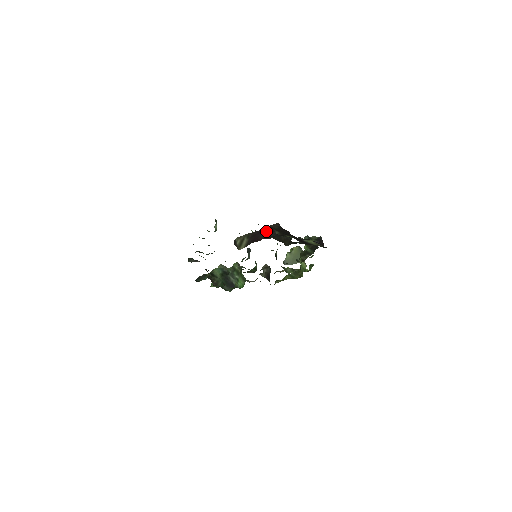
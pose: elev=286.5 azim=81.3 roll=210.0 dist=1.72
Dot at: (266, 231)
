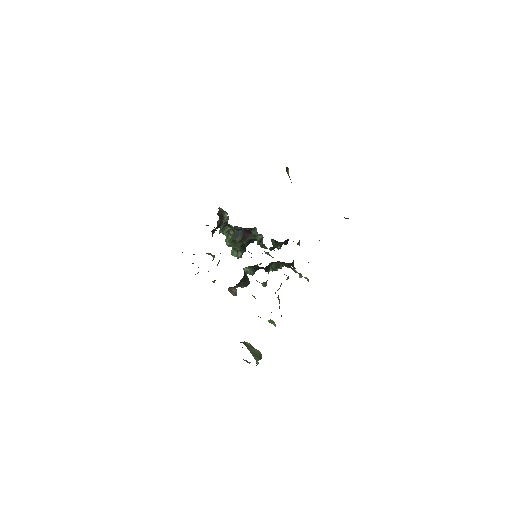
Dot at: occluded
